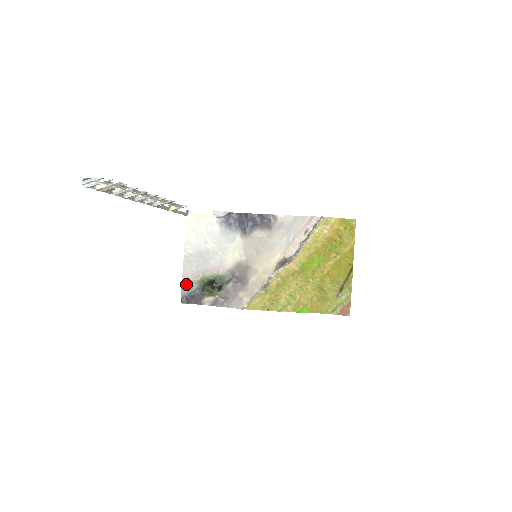
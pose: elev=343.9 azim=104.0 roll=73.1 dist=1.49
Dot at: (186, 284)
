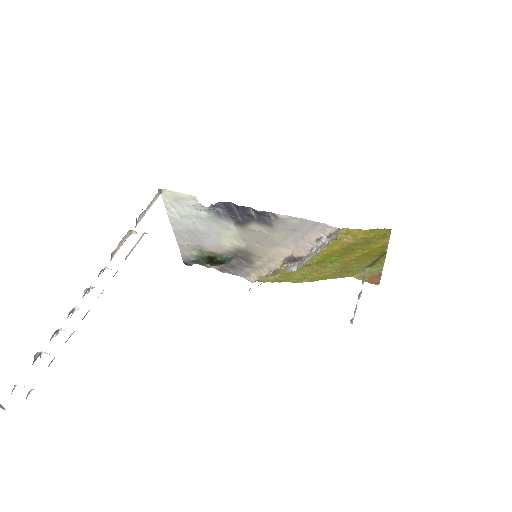
Dot at: (184, 253)
